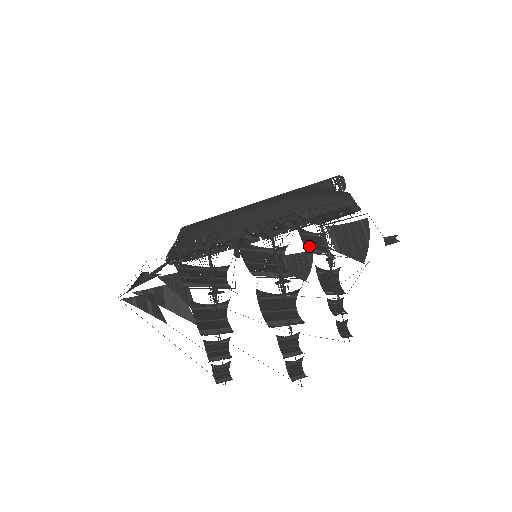
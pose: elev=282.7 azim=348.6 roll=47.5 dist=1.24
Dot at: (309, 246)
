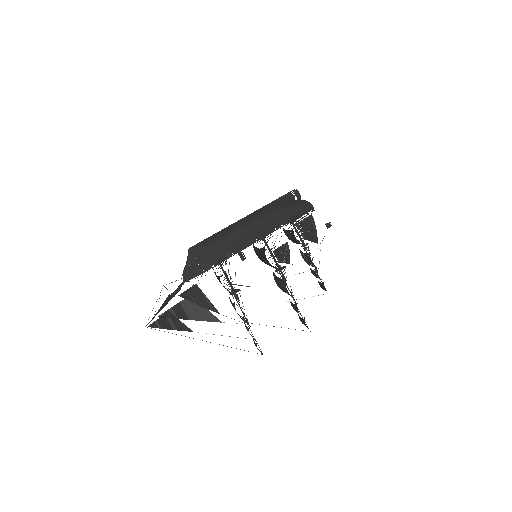
Dot at: (296, 240)
